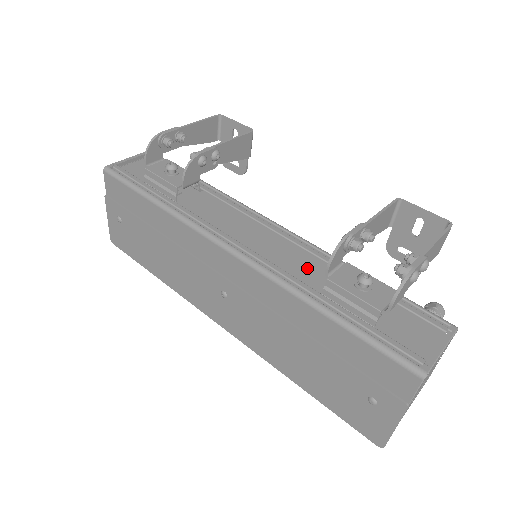
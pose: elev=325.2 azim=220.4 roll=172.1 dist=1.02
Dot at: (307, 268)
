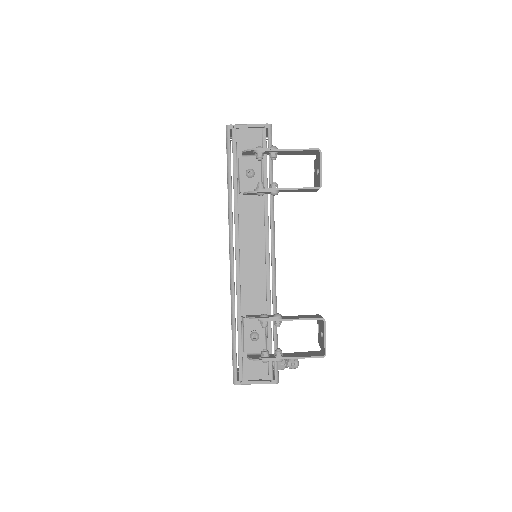
Dot at: (255, 296)
